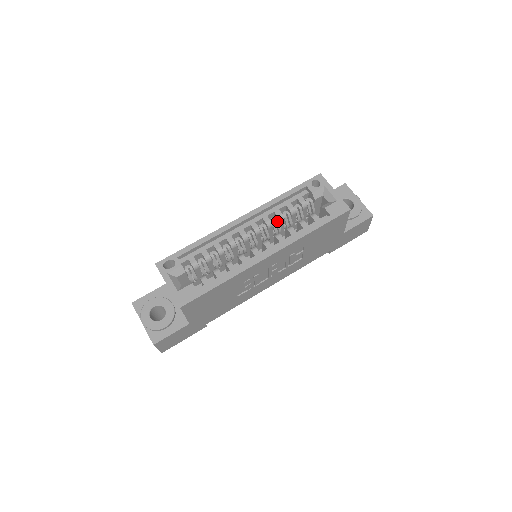
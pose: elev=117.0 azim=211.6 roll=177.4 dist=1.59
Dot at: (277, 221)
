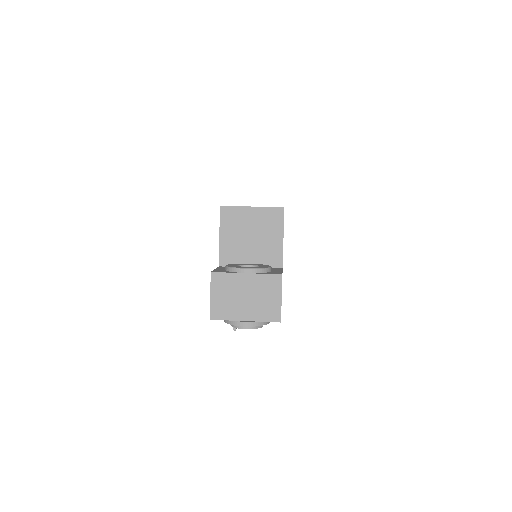
Dot at: occluded
